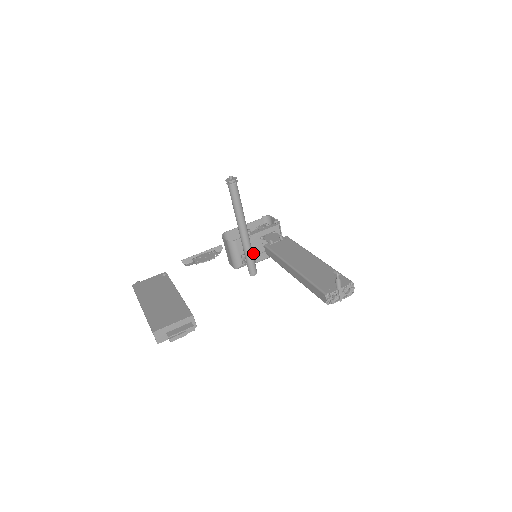
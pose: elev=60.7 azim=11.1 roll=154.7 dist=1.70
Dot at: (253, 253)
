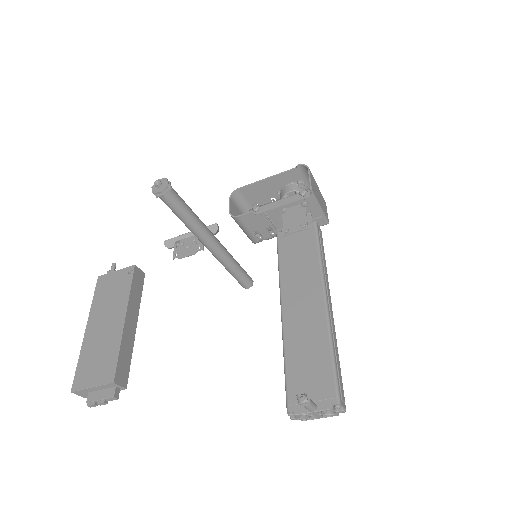
Dot at: (273, 228)
